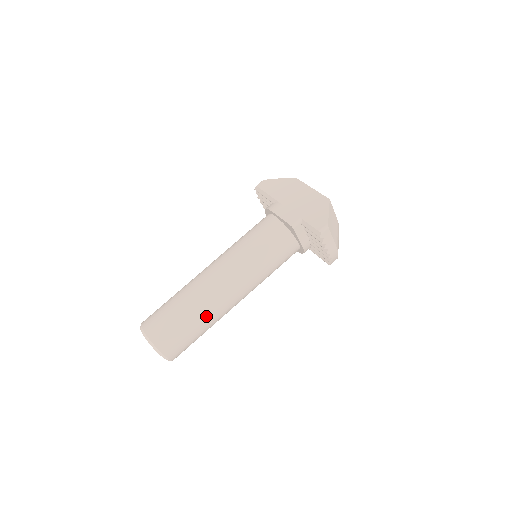
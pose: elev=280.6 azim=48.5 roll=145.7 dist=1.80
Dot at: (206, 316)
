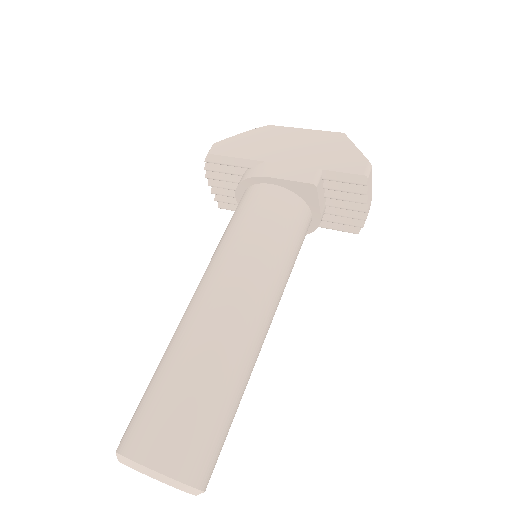
Dot at: (239, 379)
